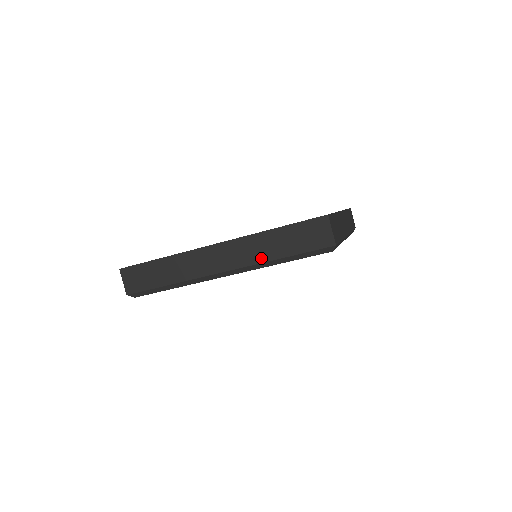
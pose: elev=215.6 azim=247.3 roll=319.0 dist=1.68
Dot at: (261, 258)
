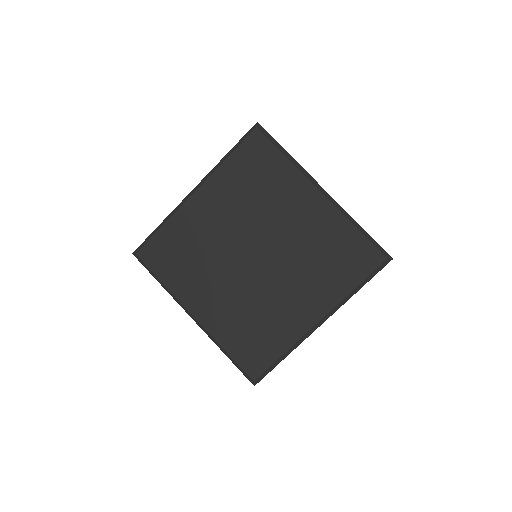
Dot at: occluded
